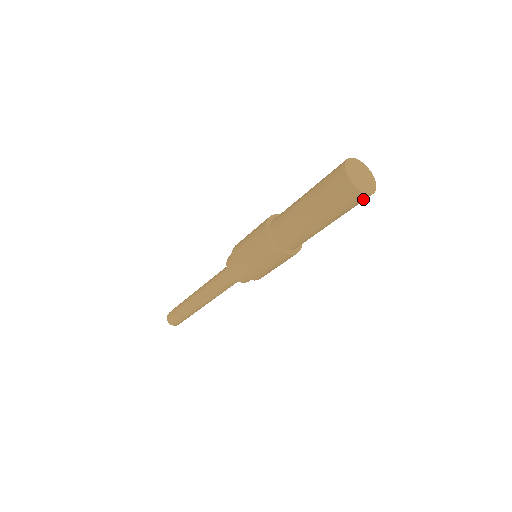
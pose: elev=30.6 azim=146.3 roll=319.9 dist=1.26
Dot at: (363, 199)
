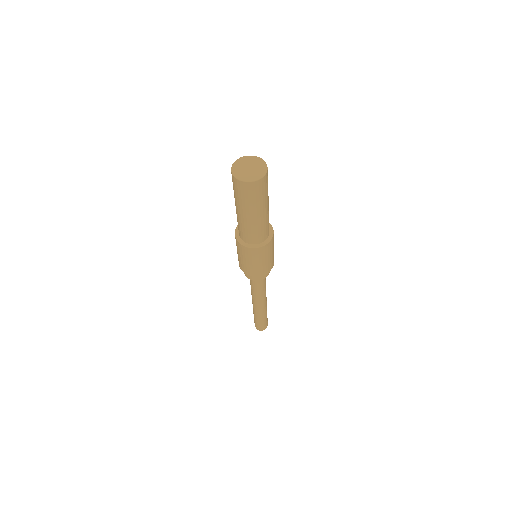
Dot at: (255, 186)
